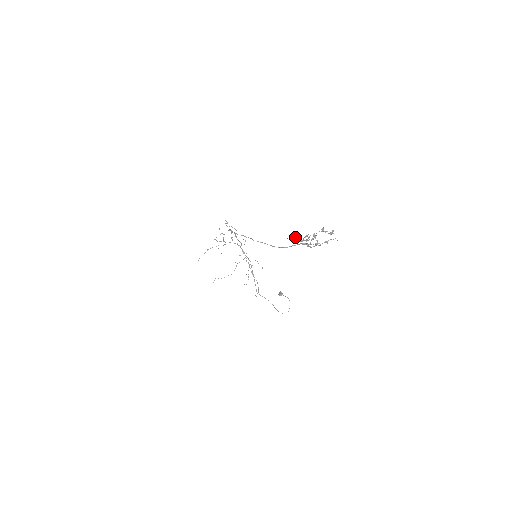
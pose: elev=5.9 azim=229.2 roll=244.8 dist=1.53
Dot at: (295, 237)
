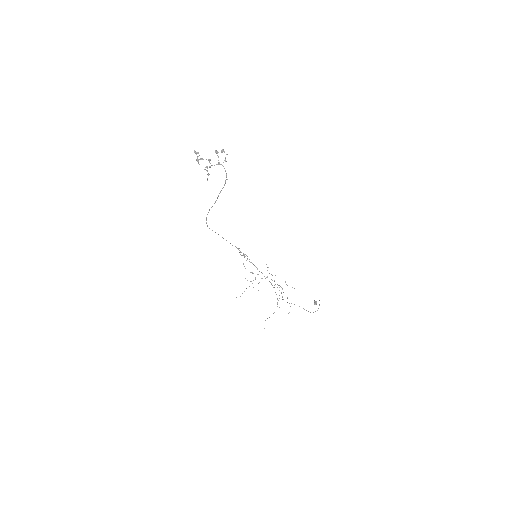
Dot at: occluded
